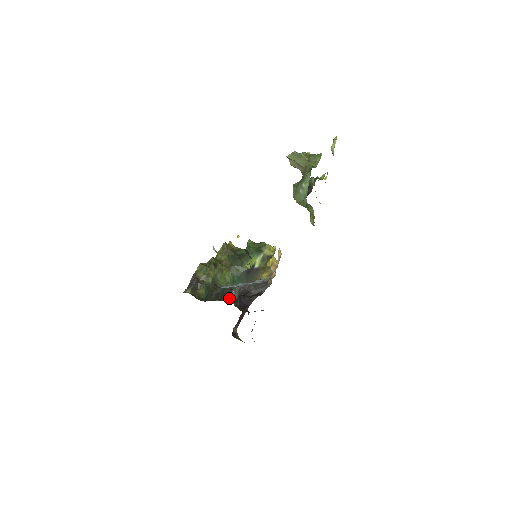
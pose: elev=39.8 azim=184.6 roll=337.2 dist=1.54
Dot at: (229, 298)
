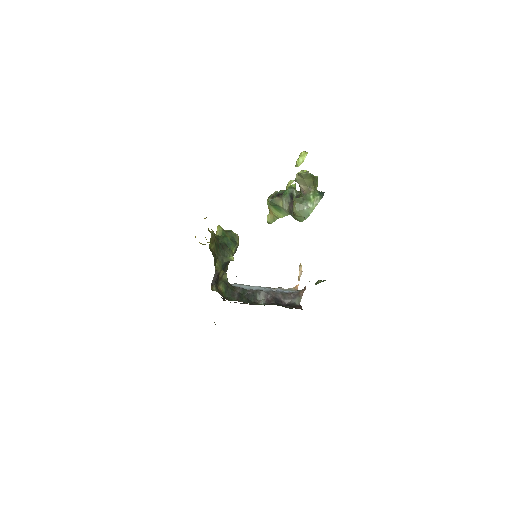
Dot at: (256, 301)
